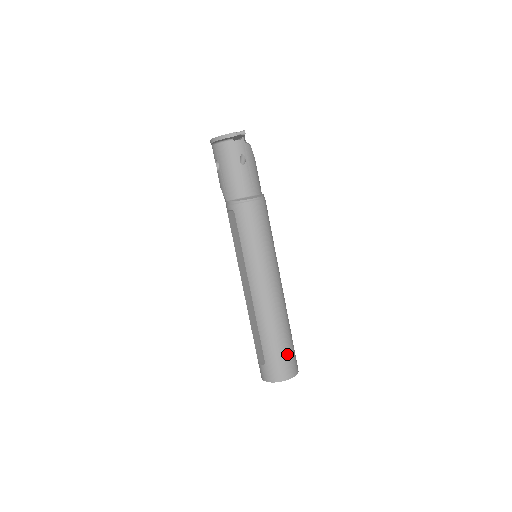
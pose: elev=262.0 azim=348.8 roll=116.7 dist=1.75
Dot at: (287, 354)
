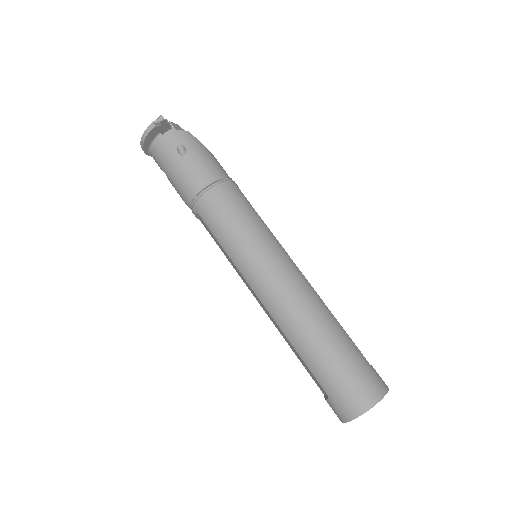
Dot at: (351, 370)
